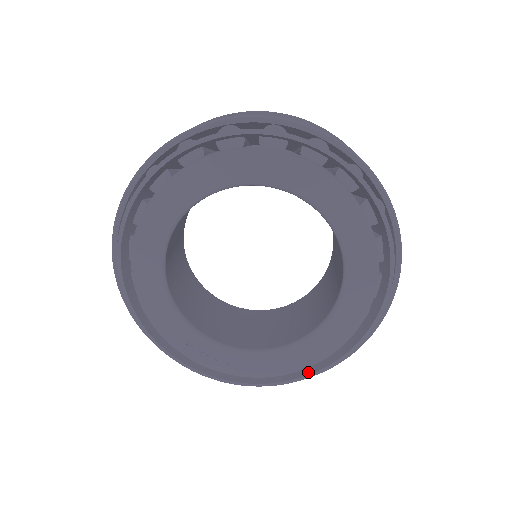
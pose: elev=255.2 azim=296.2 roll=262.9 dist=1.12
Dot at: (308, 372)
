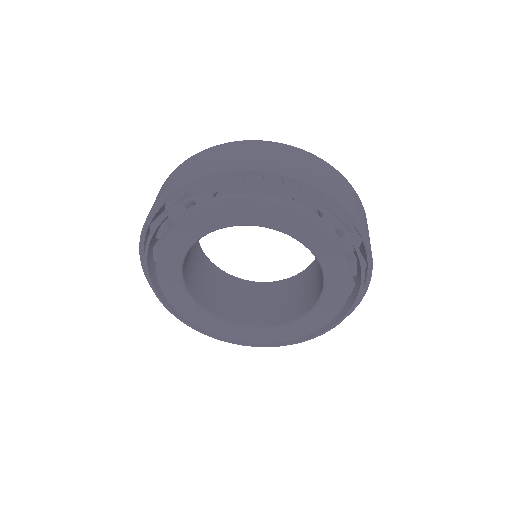
Dot at: (293, 341)
